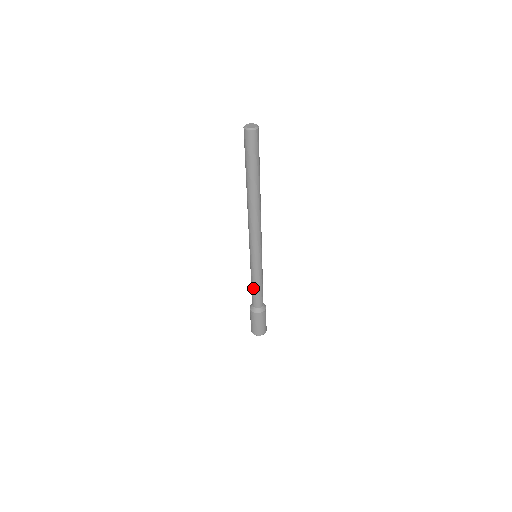
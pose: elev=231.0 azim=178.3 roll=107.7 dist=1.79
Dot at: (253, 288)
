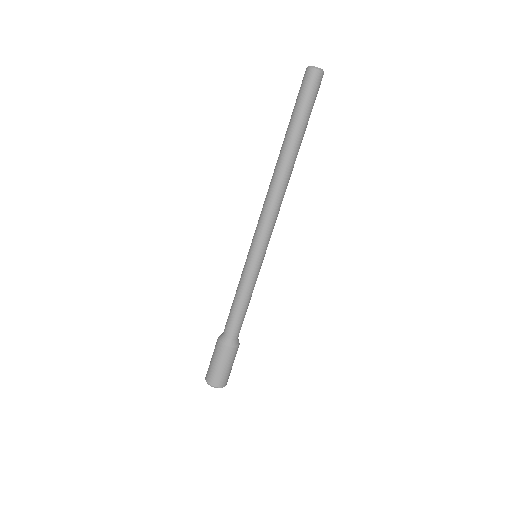
Dot at: (236, 304)
